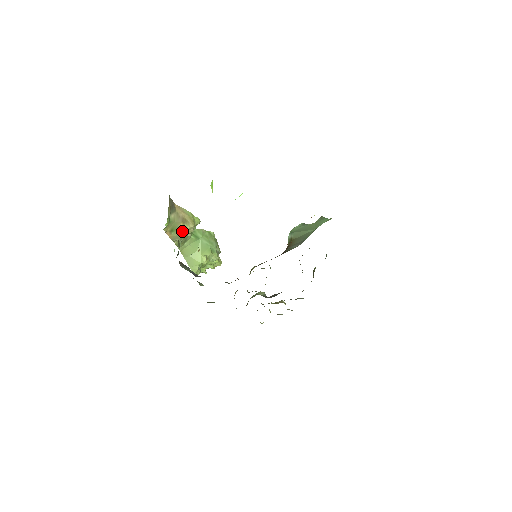
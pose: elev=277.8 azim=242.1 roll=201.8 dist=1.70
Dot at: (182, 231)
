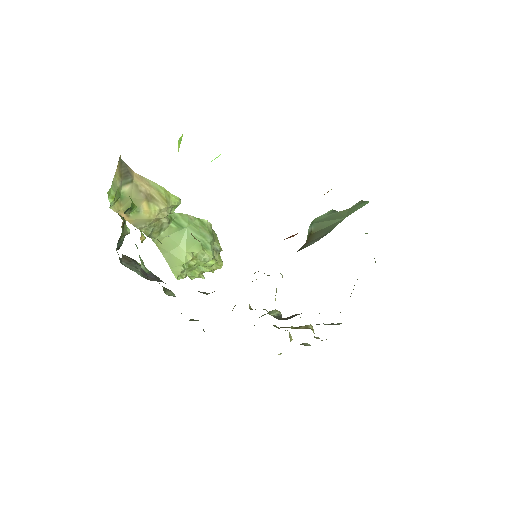
Dot at: (148, 213)
